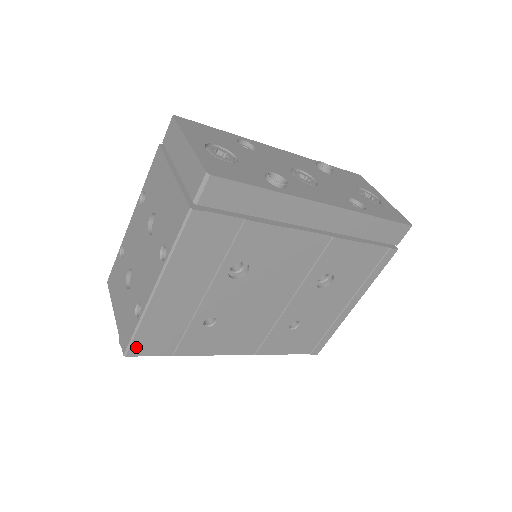
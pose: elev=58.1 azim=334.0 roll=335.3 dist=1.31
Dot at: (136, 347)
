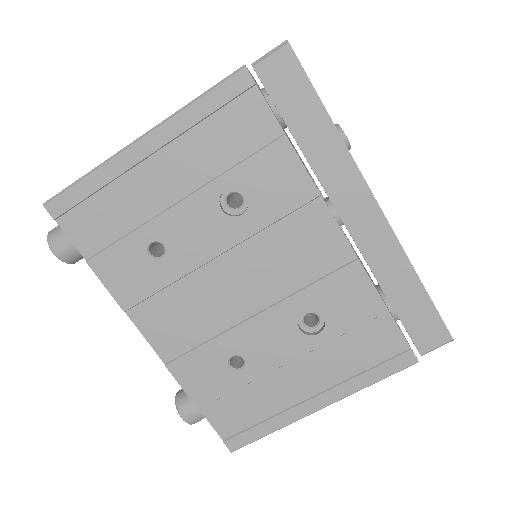
Dot at: (63, 204)
